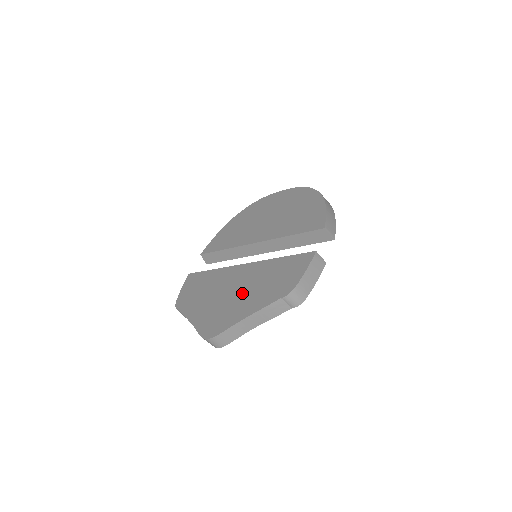
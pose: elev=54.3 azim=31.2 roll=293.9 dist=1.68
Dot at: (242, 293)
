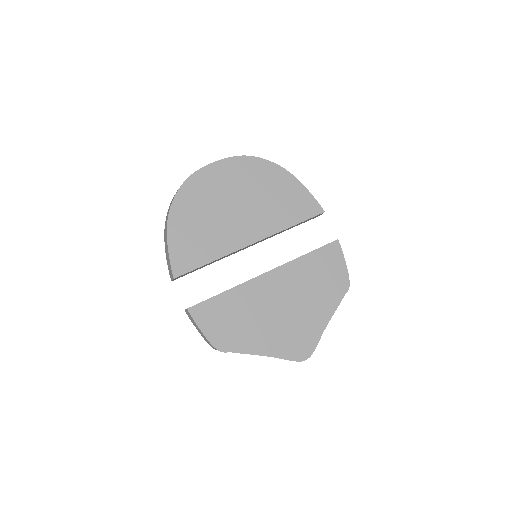
Dot at: (298, 305)
